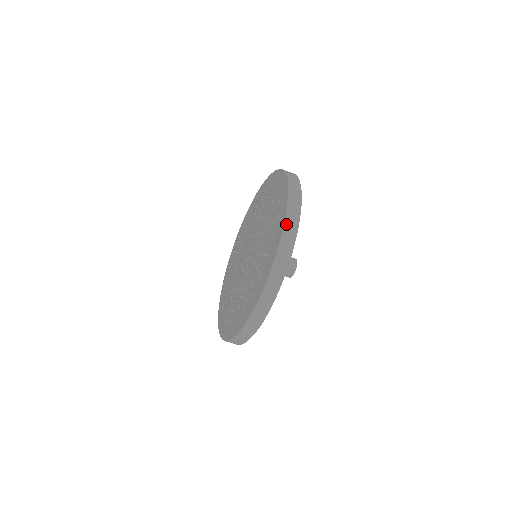
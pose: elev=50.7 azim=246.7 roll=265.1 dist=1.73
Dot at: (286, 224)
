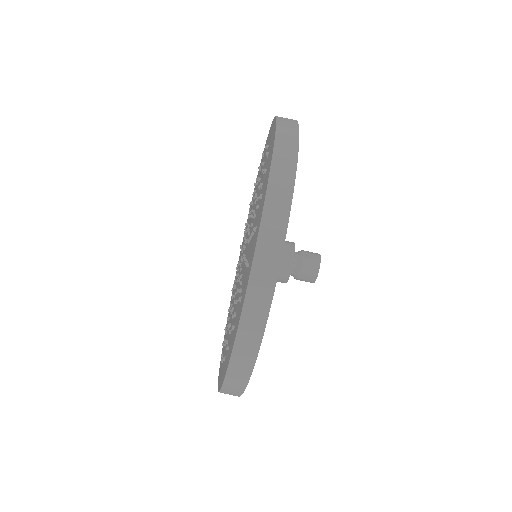
Dot at: (274, 169)
